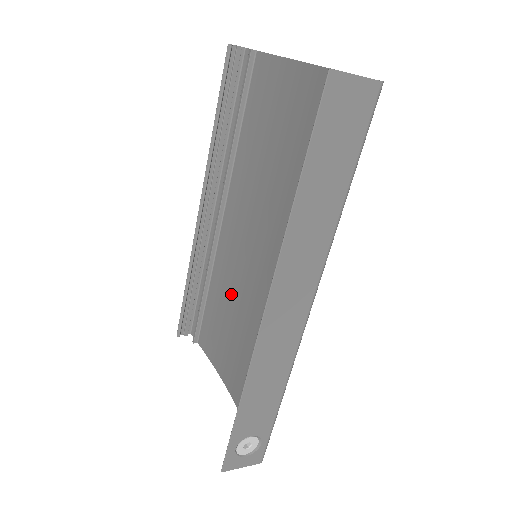
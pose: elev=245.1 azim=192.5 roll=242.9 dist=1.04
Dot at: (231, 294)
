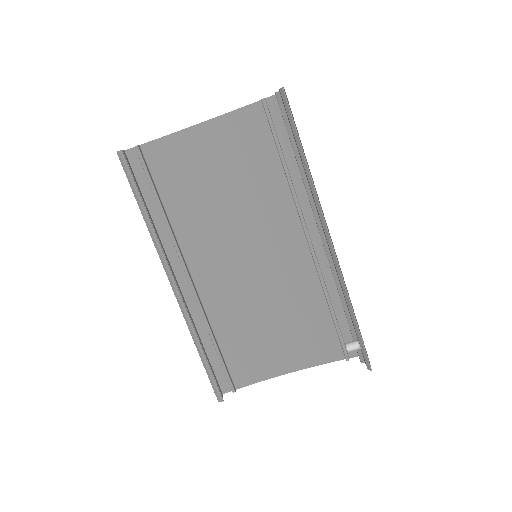
Dot at: (244, 312)
